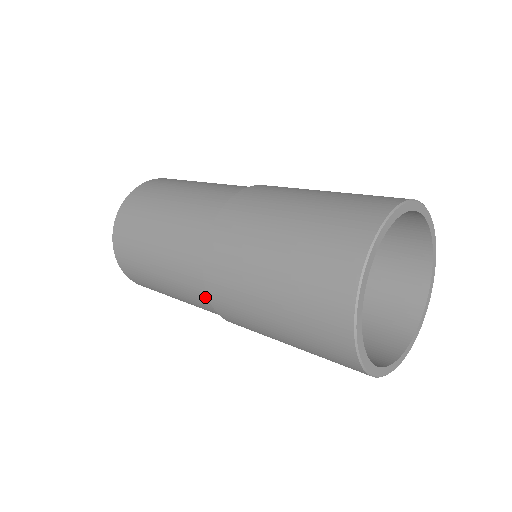
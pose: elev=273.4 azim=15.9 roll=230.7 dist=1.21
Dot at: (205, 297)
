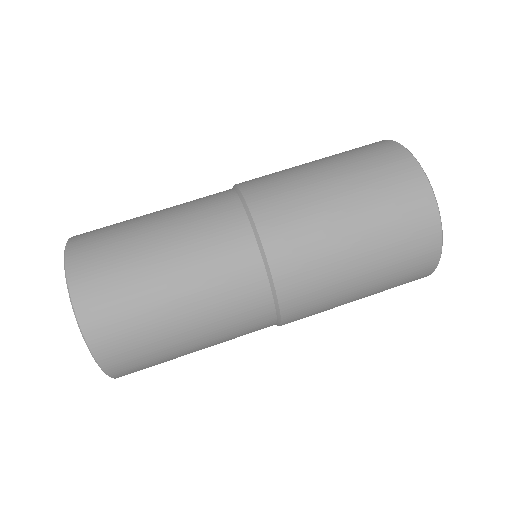
Dot at: (249, 242)
